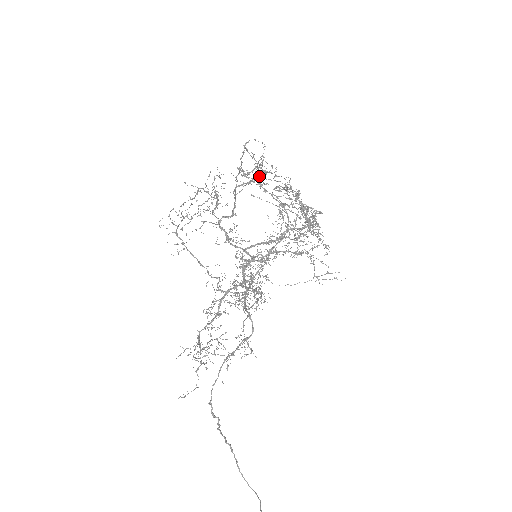
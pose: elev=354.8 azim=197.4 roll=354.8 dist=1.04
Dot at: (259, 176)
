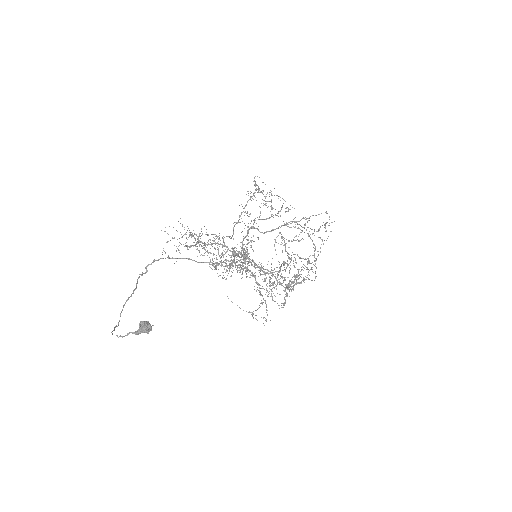
Dot at: occluded
